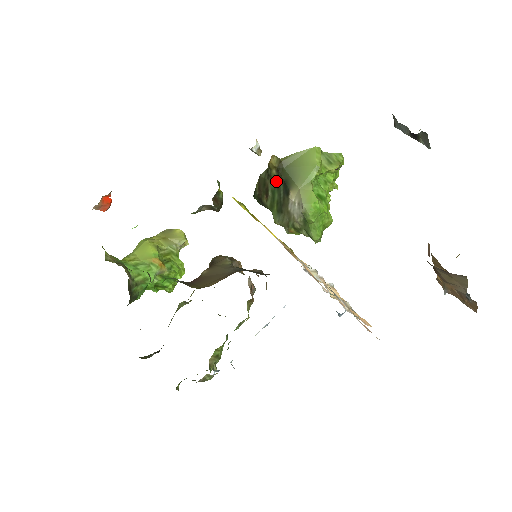
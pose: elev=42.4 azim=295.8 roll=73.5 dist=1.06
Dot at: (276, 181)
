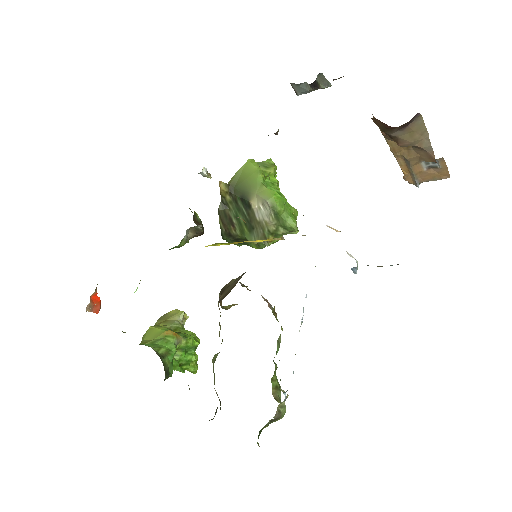
Dot at: (234, 205)
